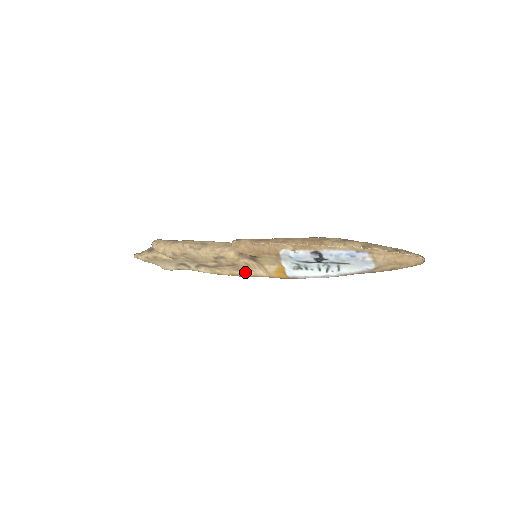
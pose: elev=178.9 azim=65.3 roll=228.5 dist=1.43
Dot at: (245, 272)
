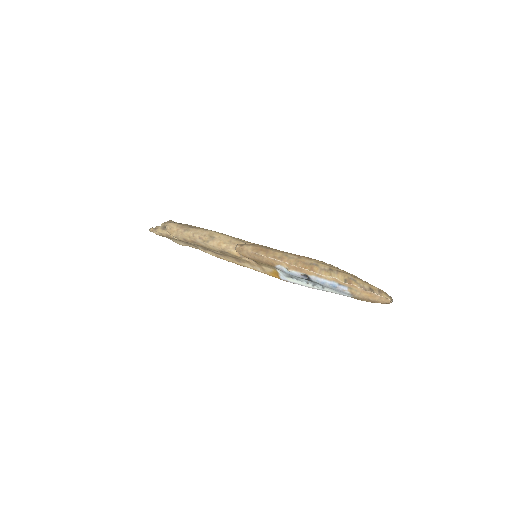
Dot at: (245, 265)
